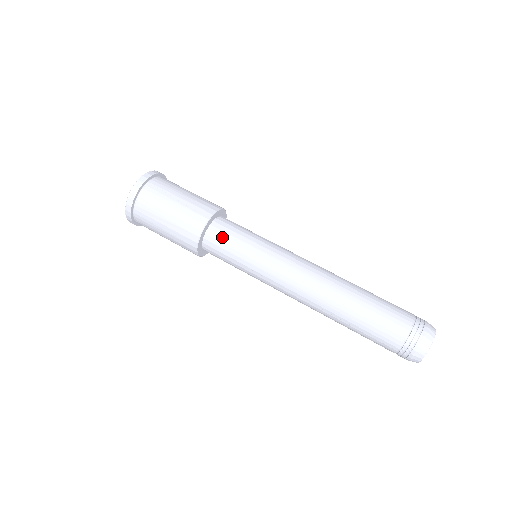
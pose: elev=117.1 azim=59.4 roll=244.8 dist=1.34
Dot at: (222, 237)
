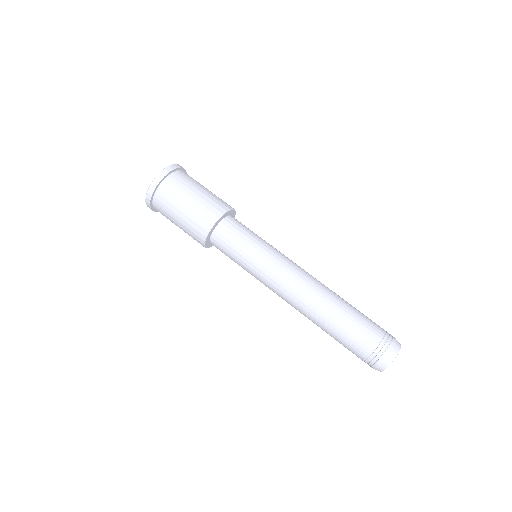
Dot at: (224, 242)
